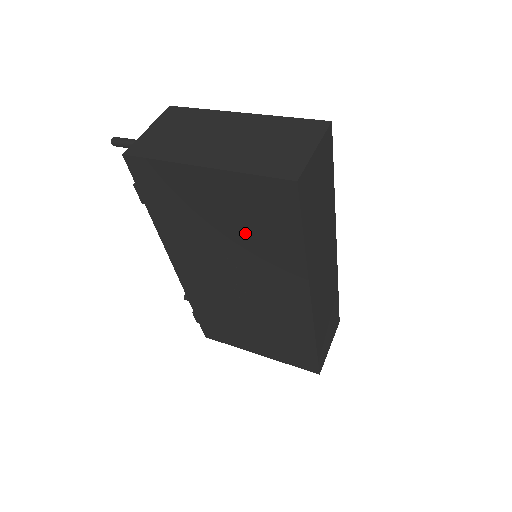
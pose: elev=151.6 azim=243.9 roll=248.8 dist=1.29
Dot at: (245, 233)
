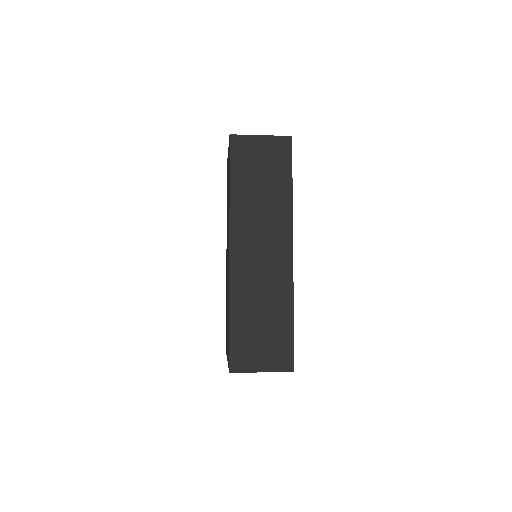
Dot at: occluded
